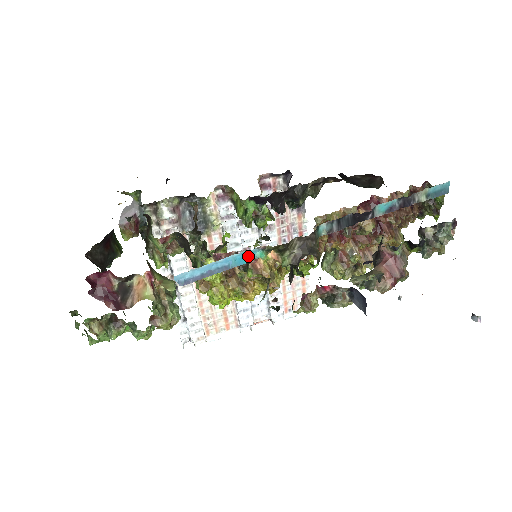
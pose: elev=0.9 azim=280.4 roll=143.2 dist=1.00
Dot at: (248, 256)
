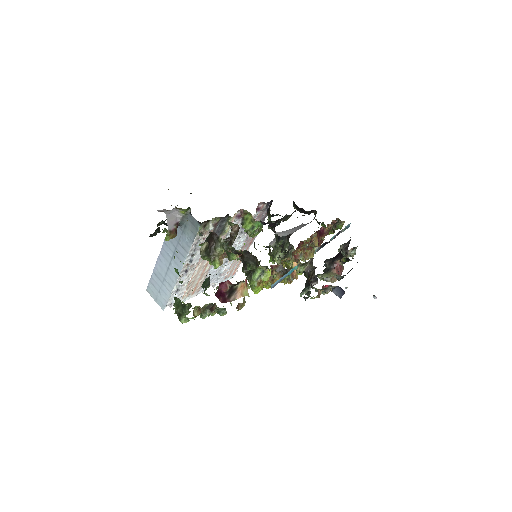
Dot at: (293, 269)
